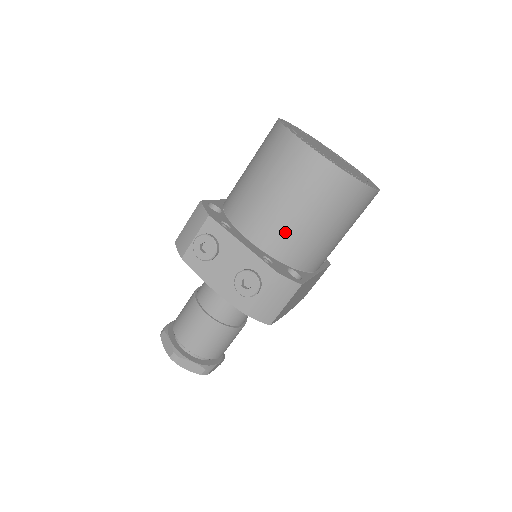
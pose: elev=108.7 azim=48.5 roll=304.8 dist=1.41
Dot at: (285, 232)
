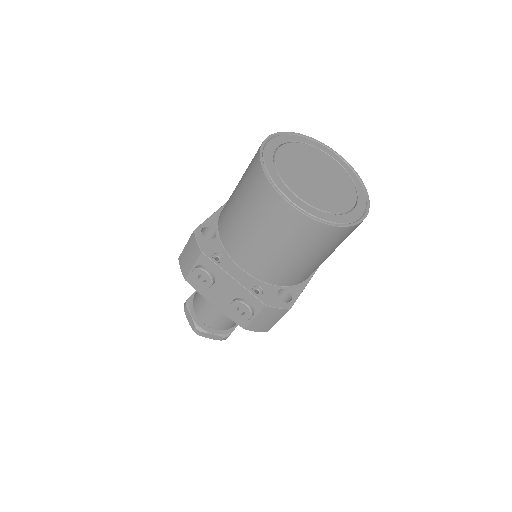
Dot at: (272, 266)
